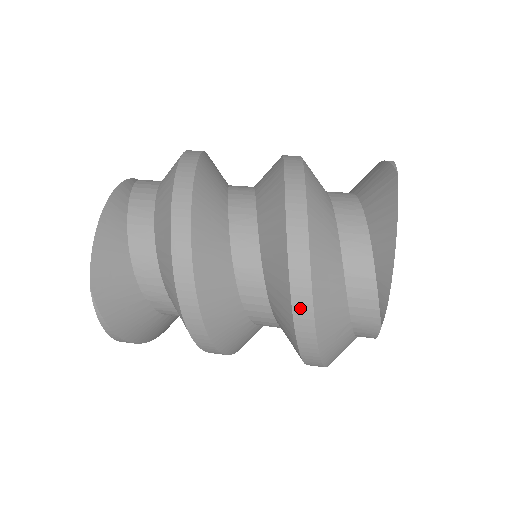
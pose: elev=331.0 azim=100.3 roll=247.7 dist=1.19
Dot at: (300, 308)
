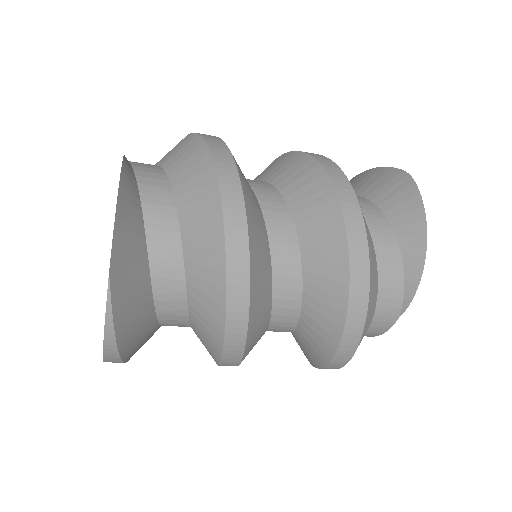
Dot at: (357, 293)
